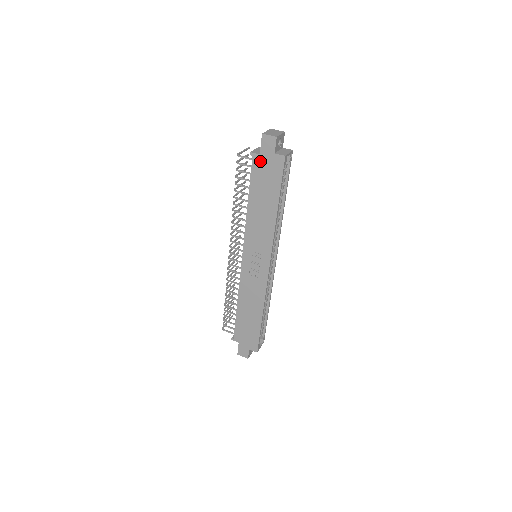
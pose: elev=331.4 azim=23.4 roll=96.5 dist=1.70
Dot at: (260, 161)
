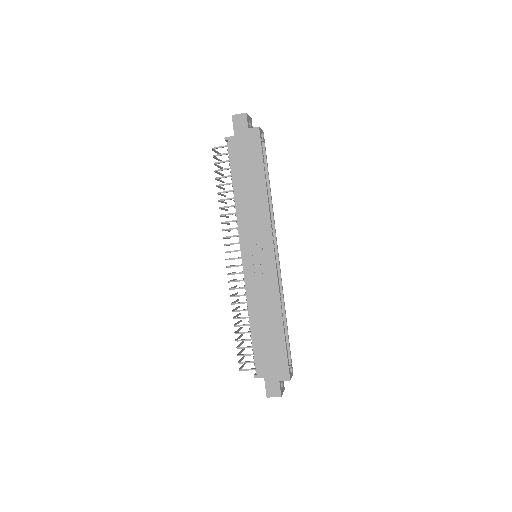
Dot at: (236, 142)
